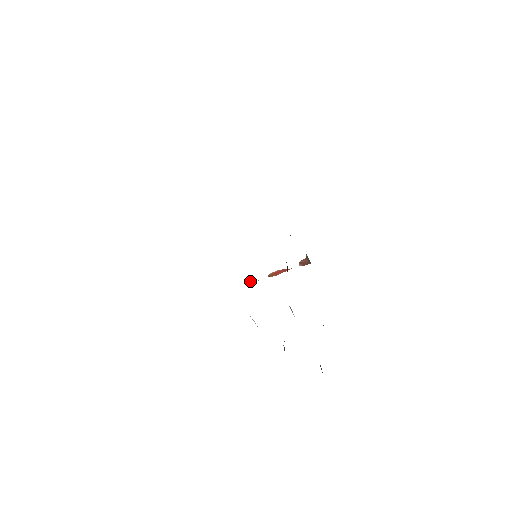
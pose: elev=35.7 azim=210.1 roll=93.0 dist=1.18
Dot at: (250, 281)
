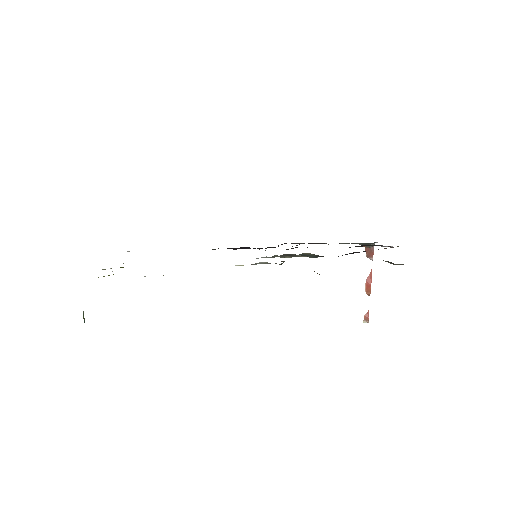
Dot at: (364, 317)
